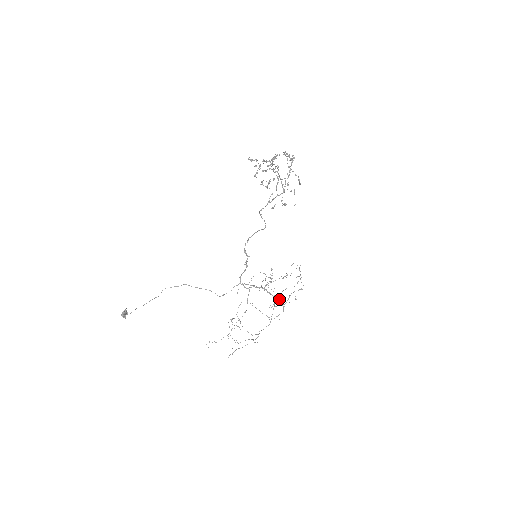
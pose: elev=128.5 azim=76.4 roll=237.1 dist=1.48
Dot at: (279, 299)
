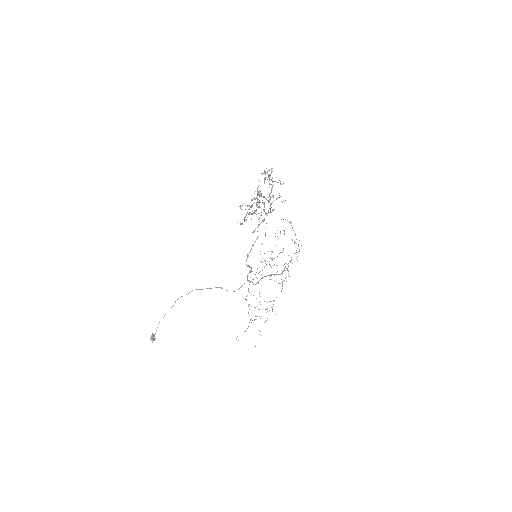
Dot at: (284, 270)
